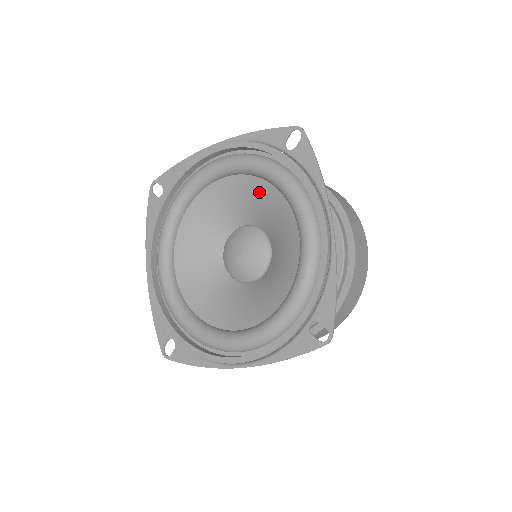
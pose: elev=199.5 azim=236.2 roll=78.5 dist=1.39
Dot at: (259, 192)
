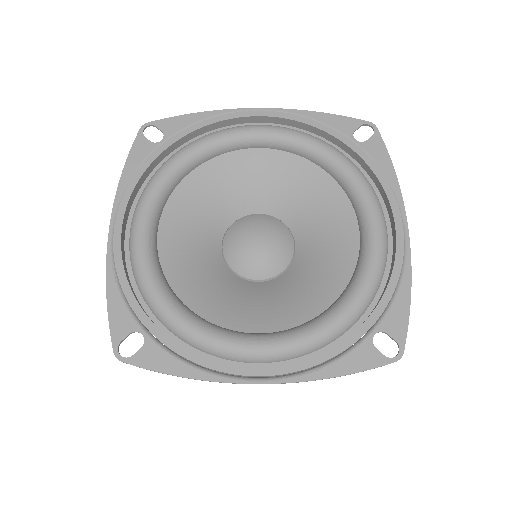
Dot at: (303, 177)
